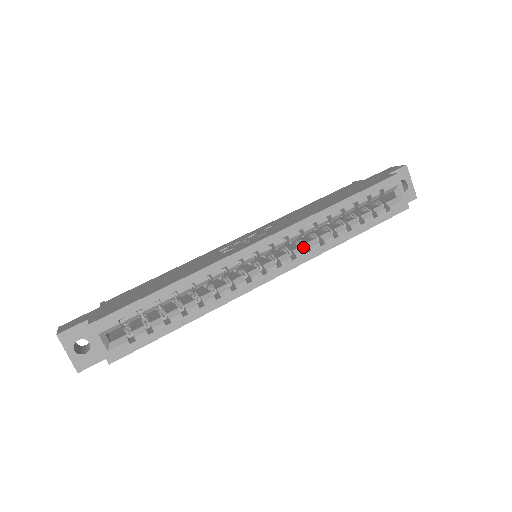
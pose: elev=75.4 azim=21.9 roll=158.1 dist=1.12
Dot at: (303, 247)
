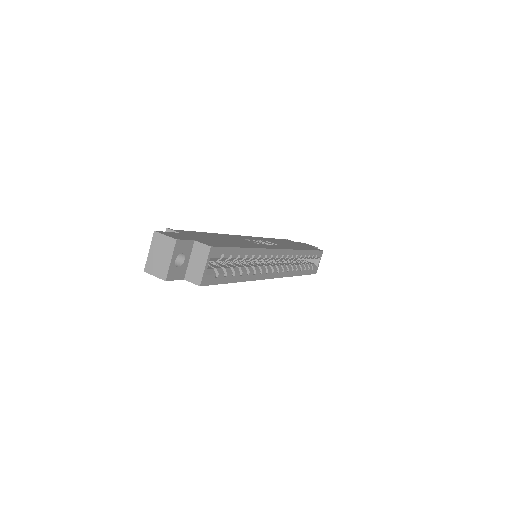
Dot at: occluded
